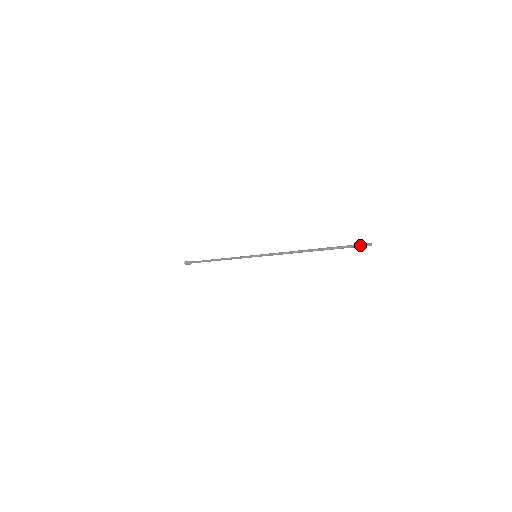
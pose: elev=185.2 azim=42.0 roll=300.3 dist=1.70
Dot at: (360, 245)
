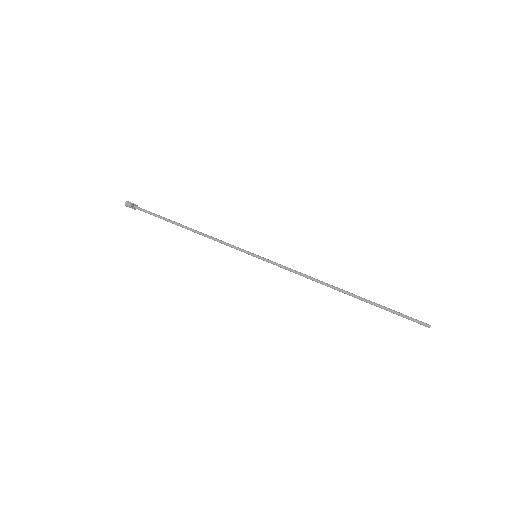
Dot at: occluded
